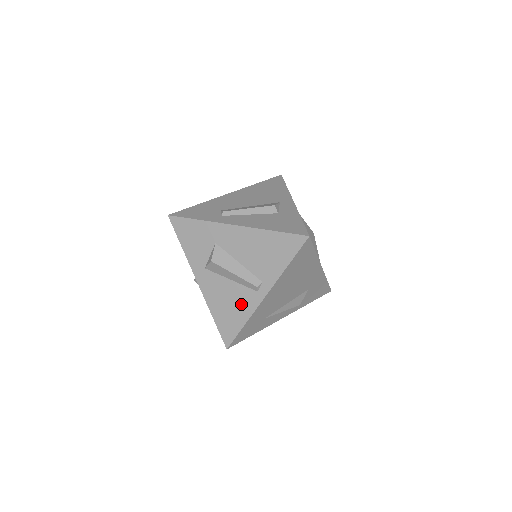
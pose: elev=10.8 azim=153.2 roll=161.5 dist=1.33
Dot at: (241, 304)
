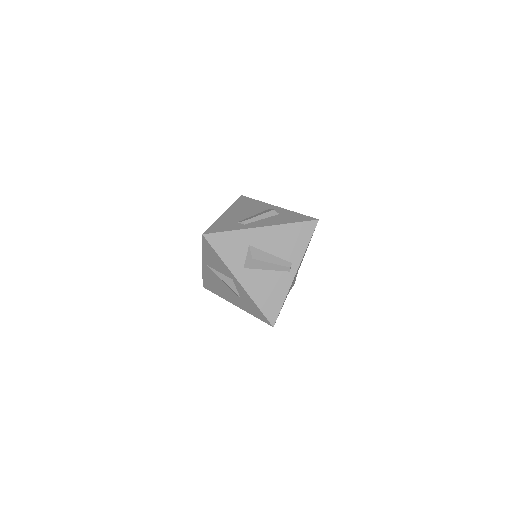
Dot at: (279, 286)
